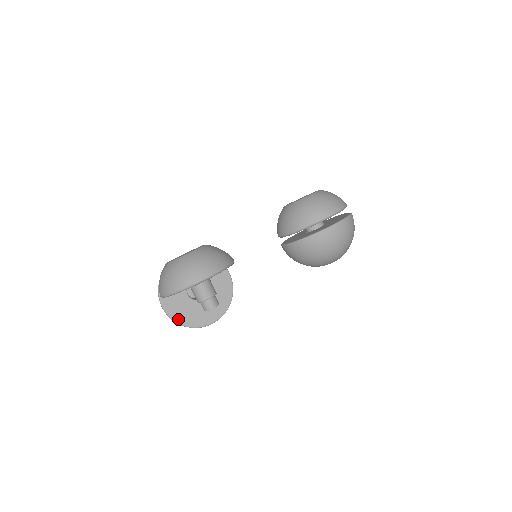
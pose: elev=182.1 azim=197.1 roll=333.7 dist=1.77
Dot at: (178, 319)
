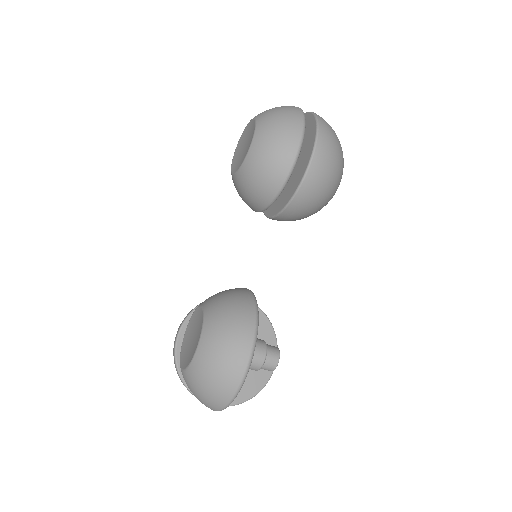
Dot at: (241, 398)
